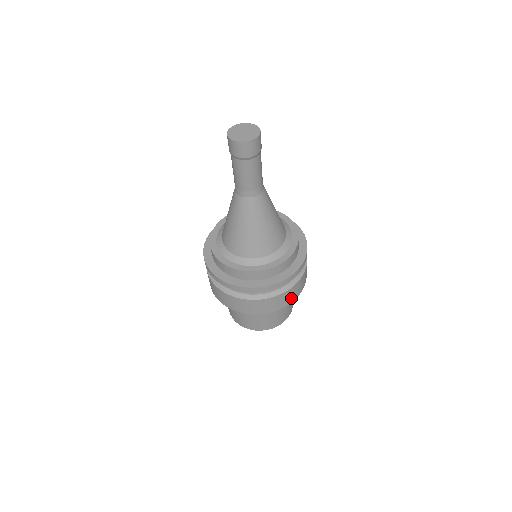
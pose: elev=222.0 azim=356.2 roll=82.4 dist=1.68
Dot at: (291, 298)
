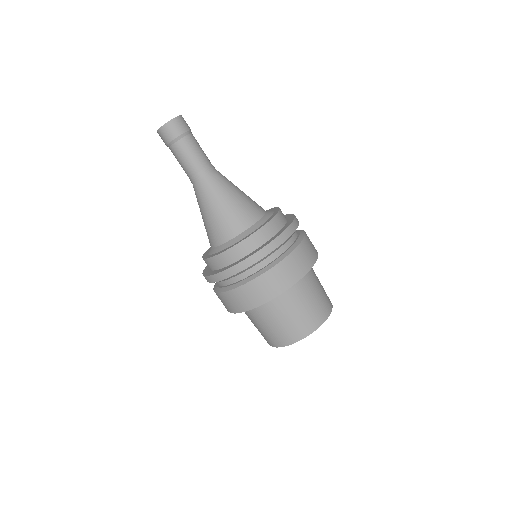
Dot at: (294, 274)
